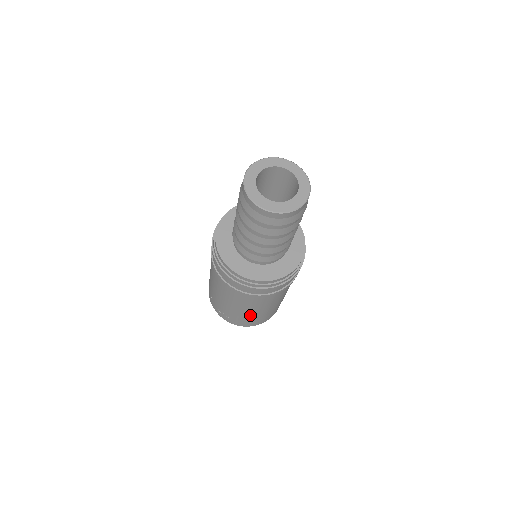
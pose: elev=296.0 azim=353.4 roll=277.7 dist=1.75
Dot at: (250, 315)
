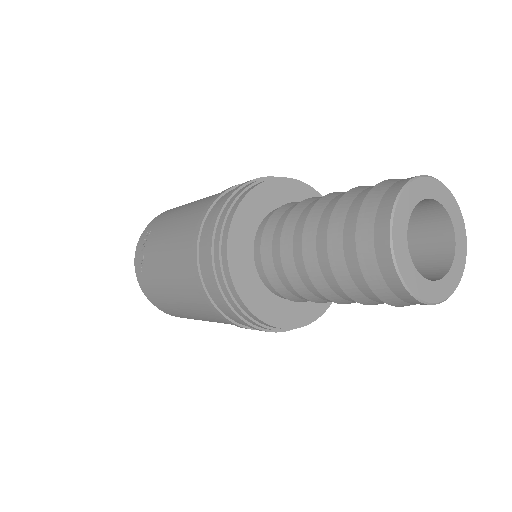
Dot at: (171, 301)
